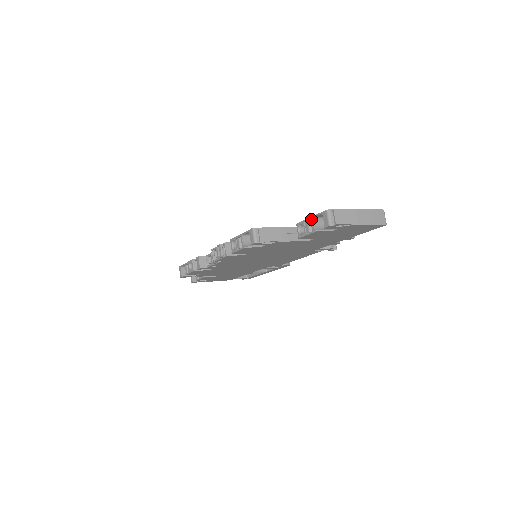
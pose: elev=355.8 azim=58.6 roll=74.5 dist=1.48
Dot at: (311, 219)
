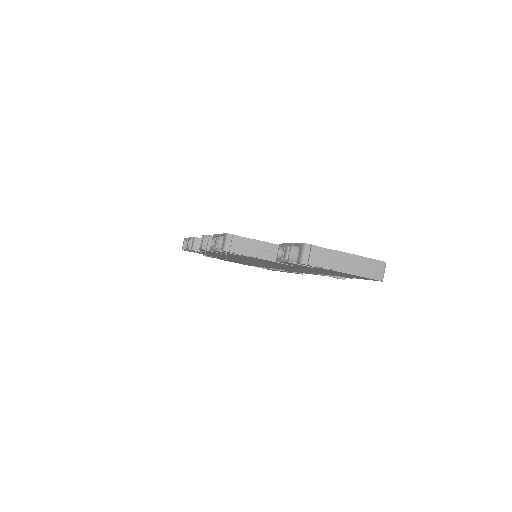
Dot at: (290, 246)
